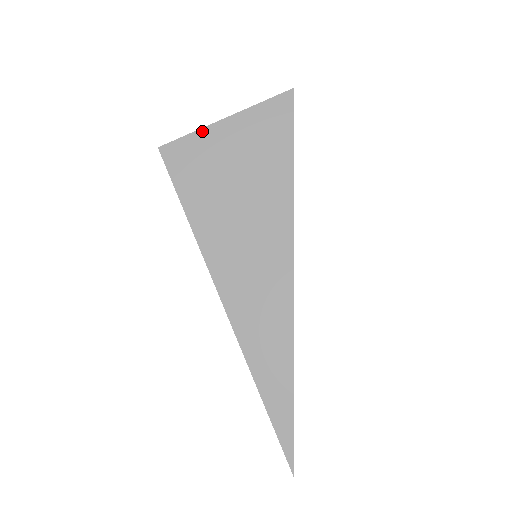
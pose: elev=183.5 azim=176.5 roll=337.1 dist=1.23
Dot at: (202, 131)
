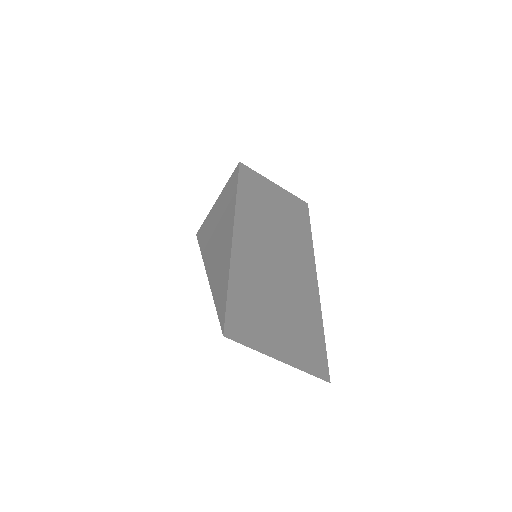
Dot at: (210, 212)
